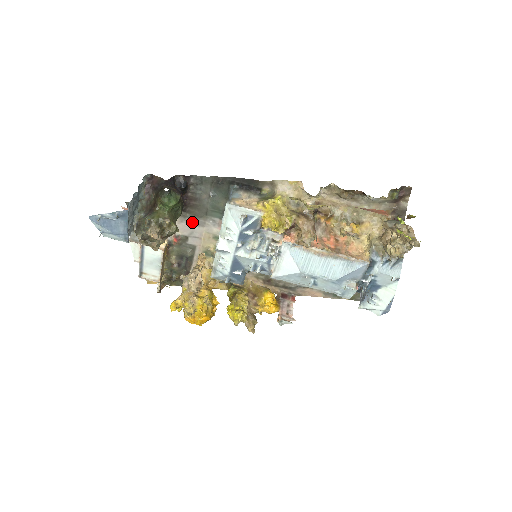
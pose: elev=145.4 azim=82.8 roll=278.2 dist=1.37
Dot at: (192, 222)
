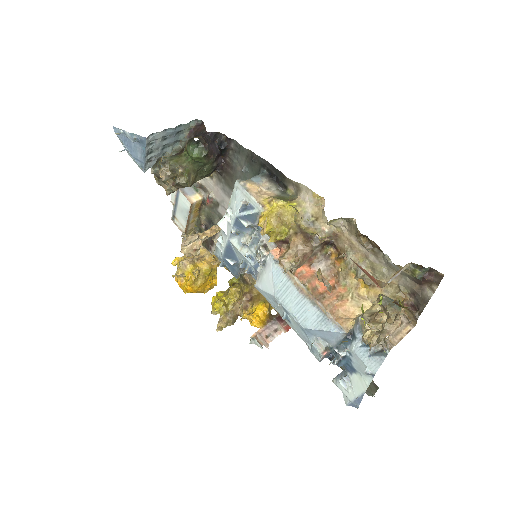
Dot at: (225, 190)
